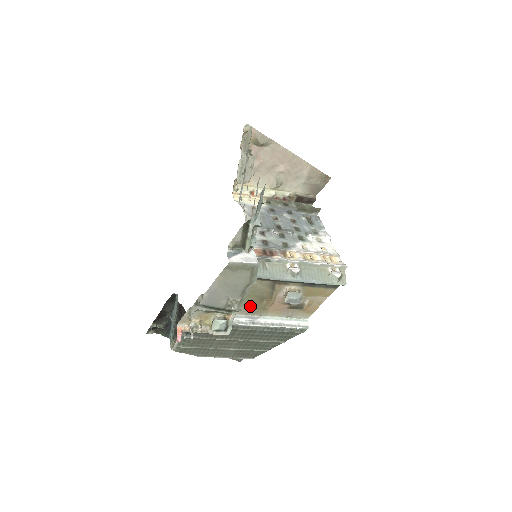
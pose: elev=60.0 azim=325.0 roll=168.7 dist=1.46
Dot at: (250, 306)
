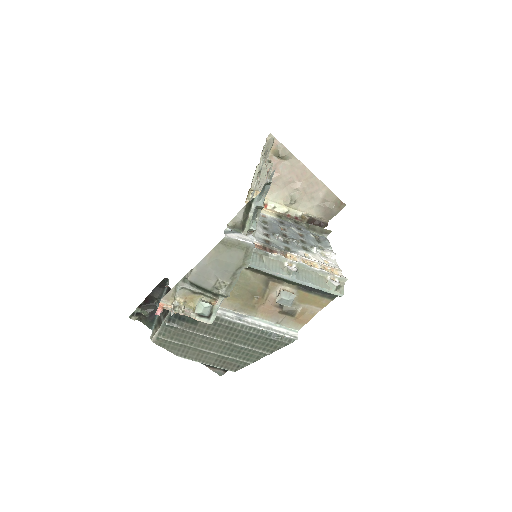
Dot at: (240, 301)
